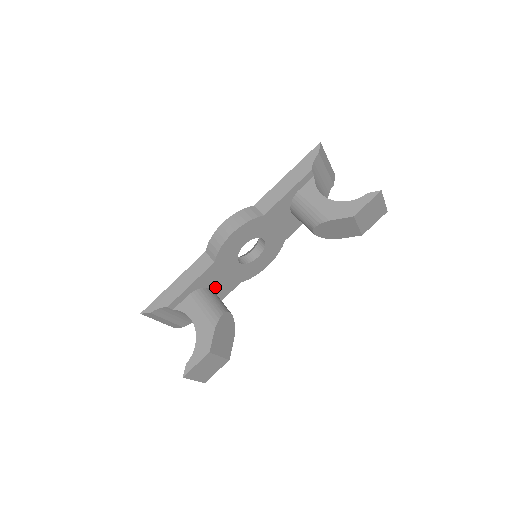
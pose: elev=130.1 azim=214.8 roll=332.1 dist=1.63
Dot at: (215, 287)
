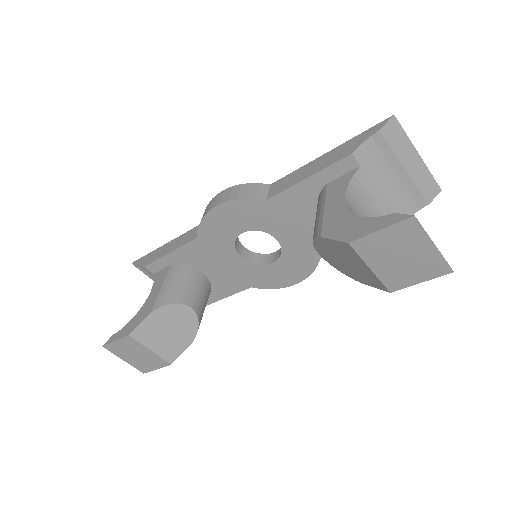
Dot at: (209, 274)
